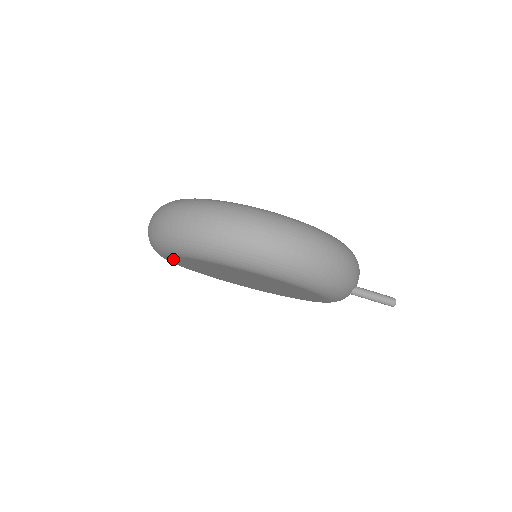
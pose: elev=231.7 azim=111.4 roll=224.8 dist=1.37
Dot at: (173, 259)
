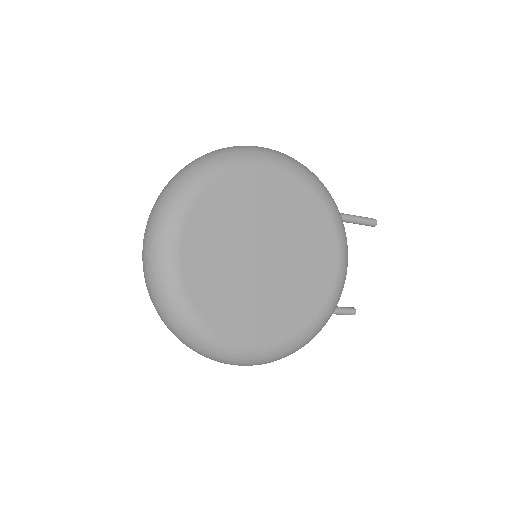
Dot at: occluded
